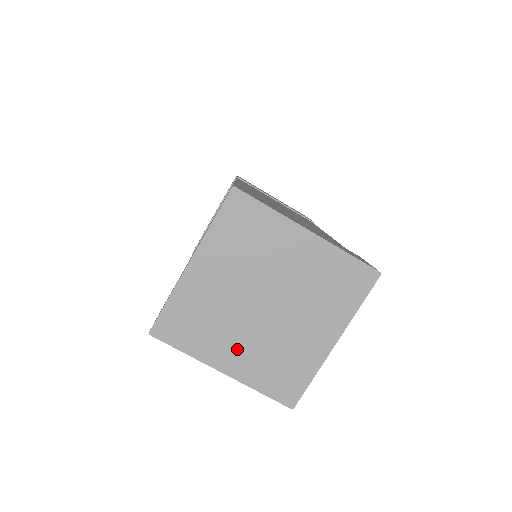
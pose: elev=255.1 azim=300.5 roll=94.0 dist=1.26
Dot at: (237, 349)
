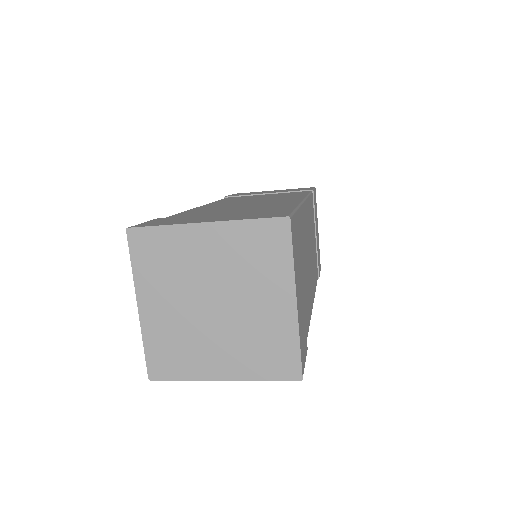
Dot at: (220, 354)
